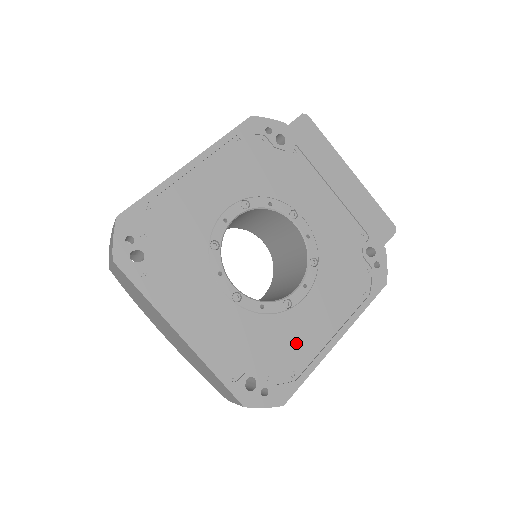
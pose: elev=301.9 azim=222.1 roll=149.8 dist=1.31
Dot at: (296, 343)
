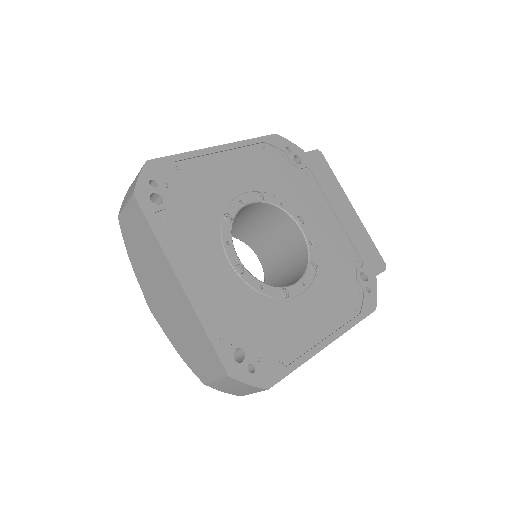
Dot at: (288, 332)
